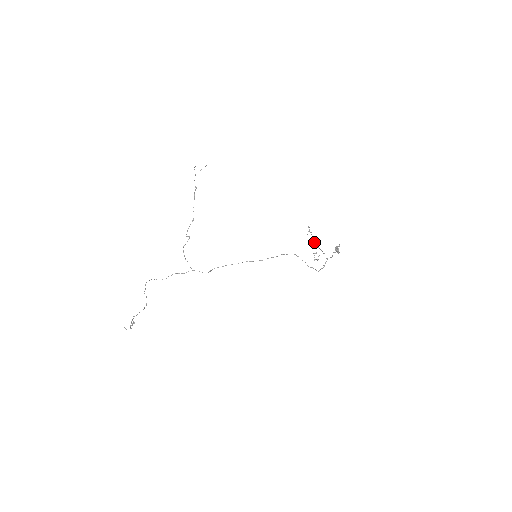
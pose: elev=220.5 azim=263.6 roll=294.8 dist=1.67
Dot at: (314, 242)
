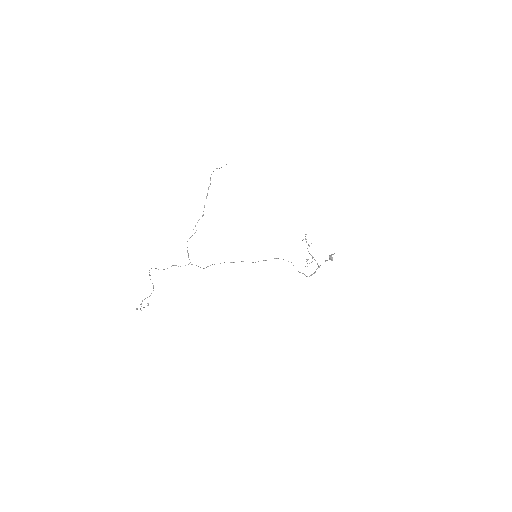
Dot at: occluded
